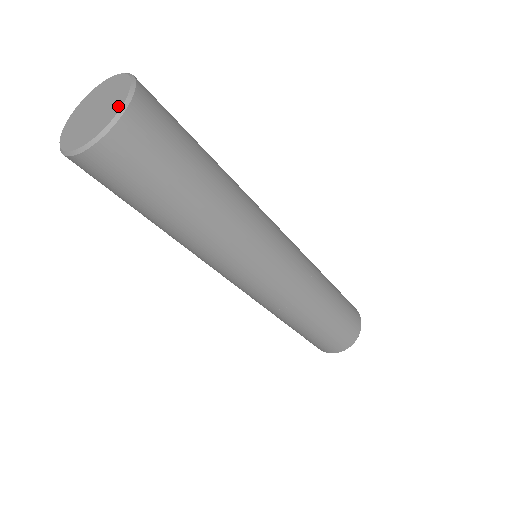
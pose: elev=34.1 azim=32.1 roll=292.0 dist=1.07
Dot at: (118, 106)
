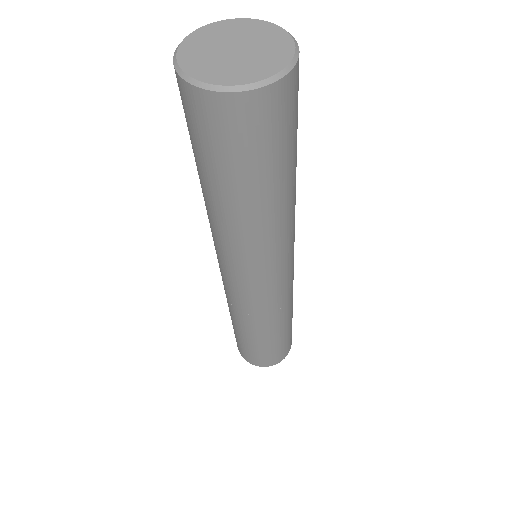
Dot at: (287, 44)
